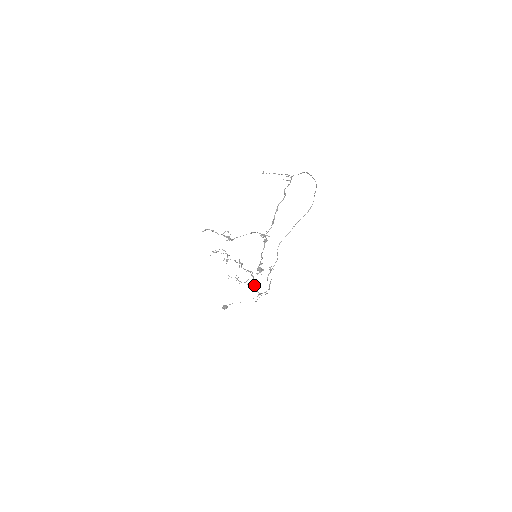
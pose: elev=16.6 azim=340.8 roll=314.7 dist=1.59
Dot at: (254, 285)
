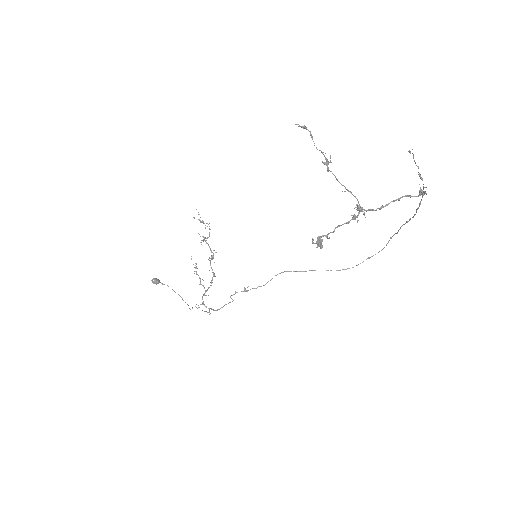
Dot at: (206, 290)
